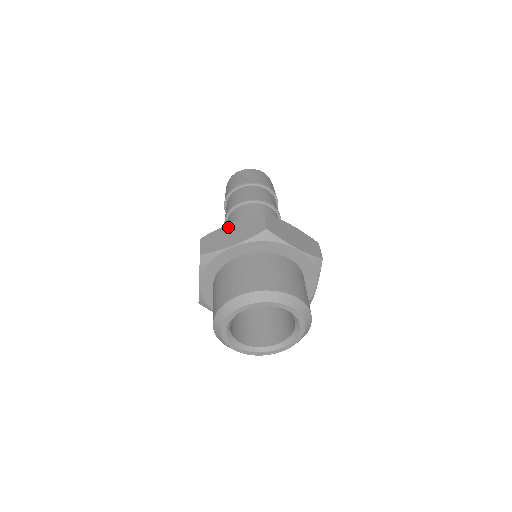
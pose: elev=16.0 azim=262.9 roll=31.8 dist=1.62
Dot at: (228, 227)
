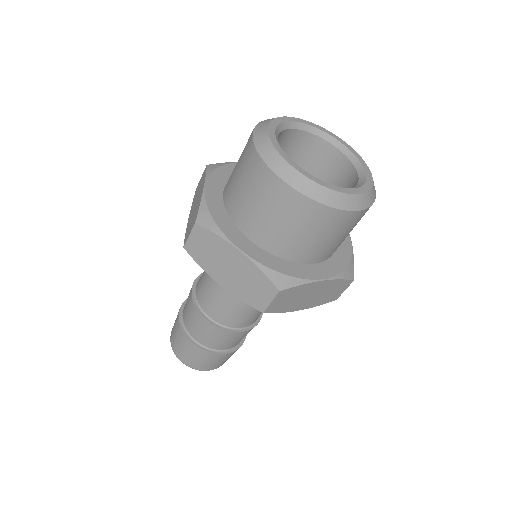
Dot at: occluded
